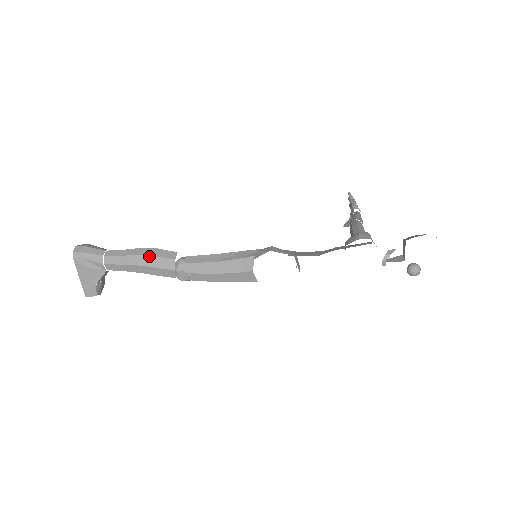
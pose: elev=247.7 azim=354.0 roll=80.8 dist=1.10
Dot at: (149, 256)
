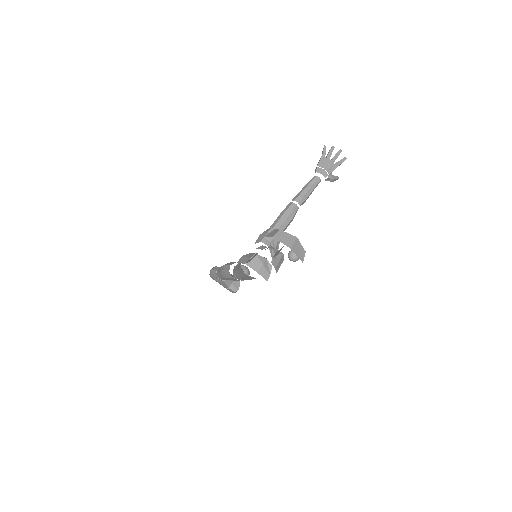
Dot at: (222, 272)
